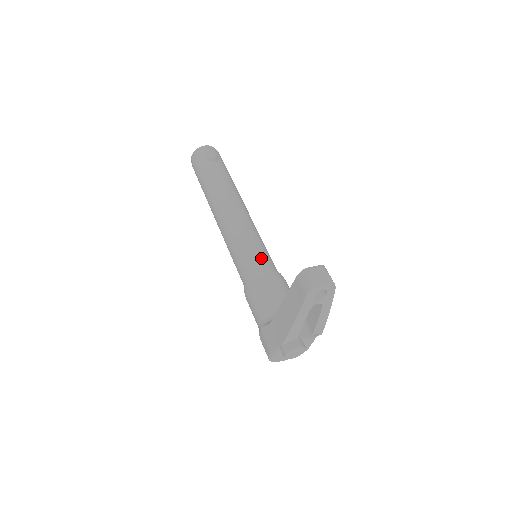
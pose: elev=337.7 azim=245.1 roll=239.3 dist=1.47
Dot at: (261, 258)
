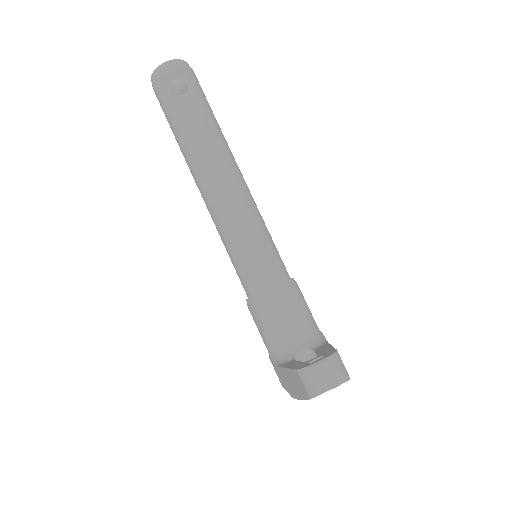
Dot at: (262, 264)
